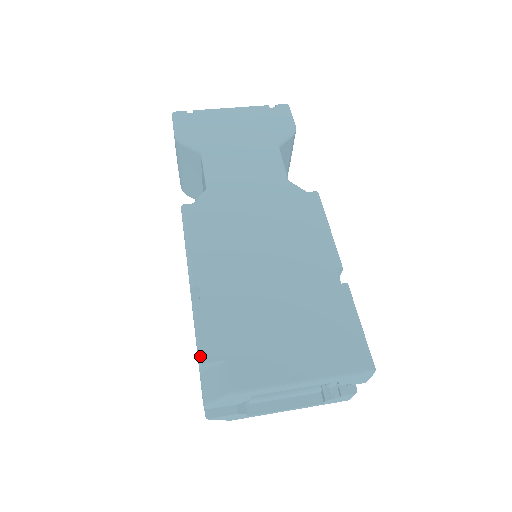
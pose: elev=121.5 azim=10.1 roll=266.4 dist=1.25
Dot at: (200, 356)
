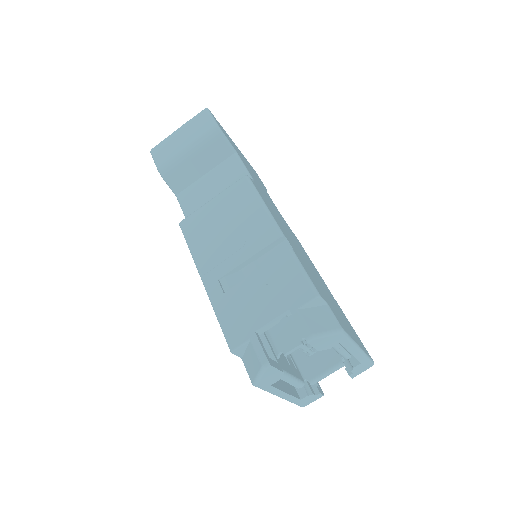
Dot at: (316, 289)
